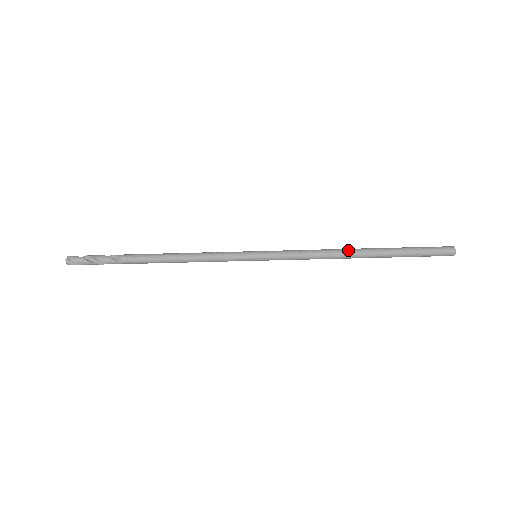
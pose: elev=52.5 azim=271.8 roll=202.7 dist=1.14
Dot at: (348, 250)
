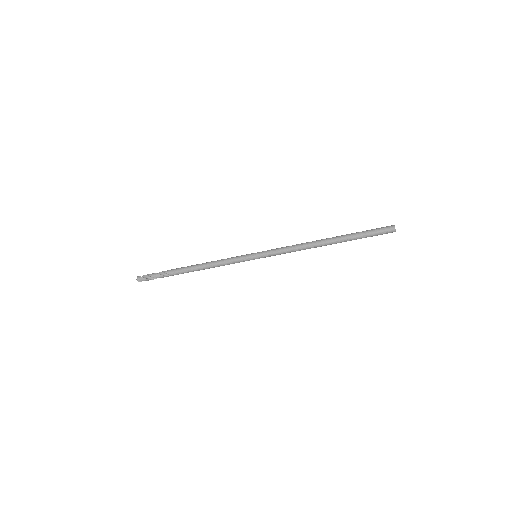
Dot at: (318, 244)
